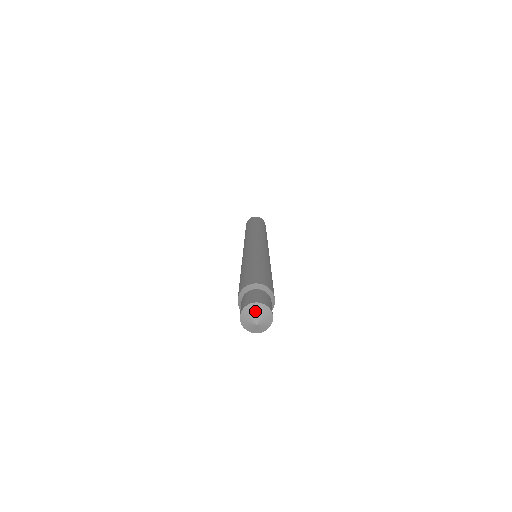
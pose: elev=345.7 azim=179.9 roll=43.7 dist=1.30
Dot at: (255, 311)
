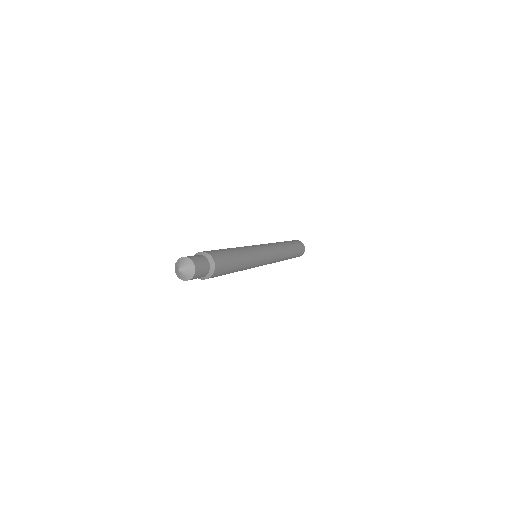
Dot at: (178, 264)
